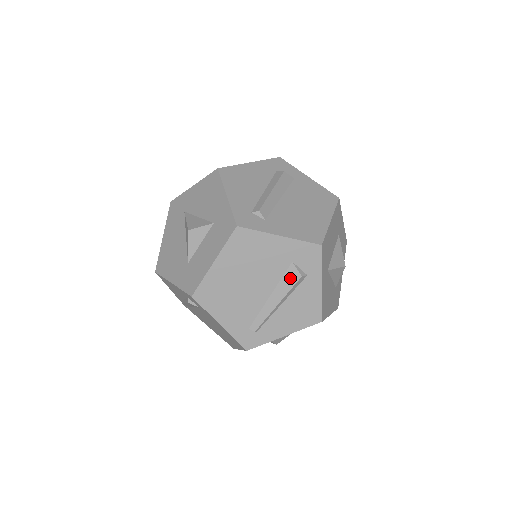
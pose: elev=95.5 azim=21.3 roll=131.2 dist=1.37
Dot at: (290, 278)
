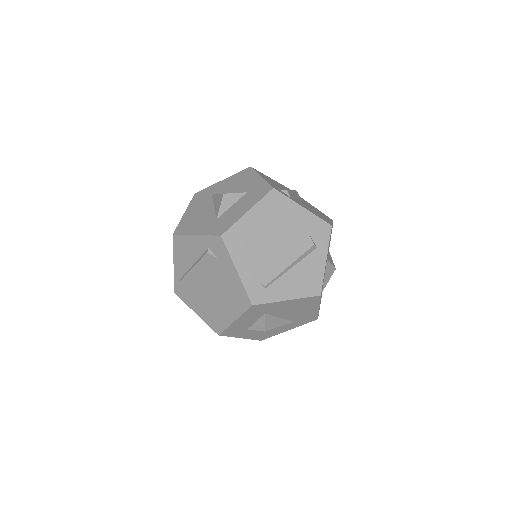
Dot at: (304, 244)
